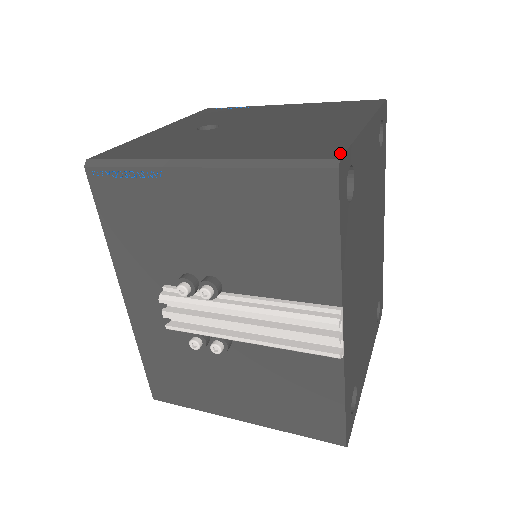
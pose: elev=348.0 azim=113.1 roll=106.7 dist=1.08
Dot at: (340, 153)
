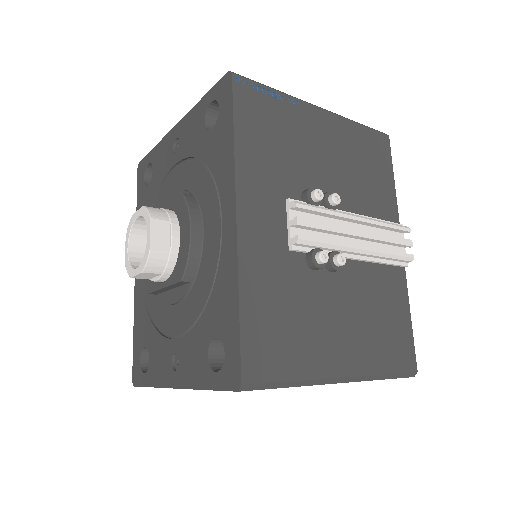
Dot at: occluded
